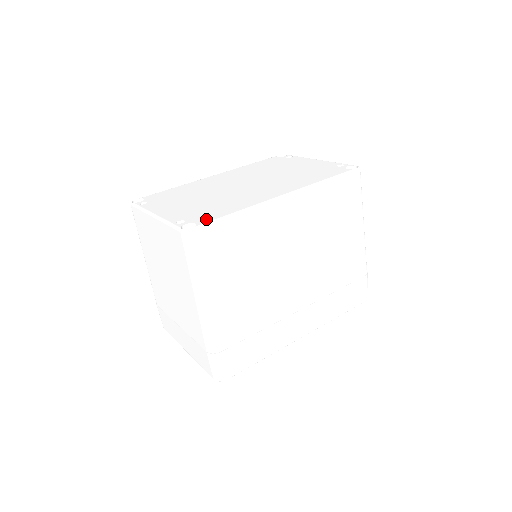
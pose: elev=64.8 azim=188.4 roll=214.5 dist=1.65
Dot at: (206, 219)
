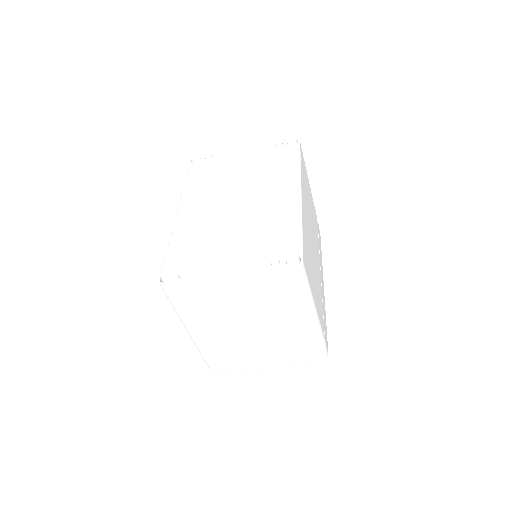
Dot at: (292, 247)
